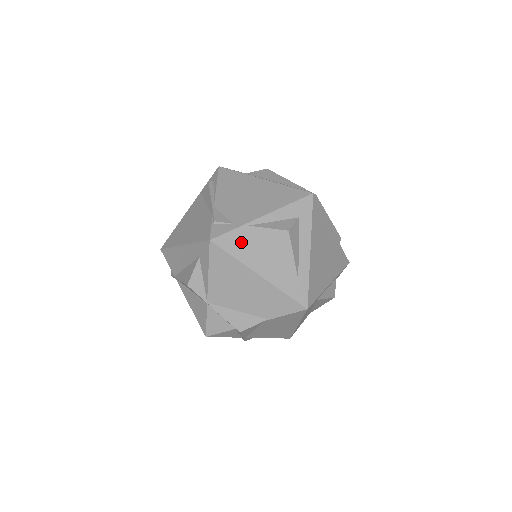
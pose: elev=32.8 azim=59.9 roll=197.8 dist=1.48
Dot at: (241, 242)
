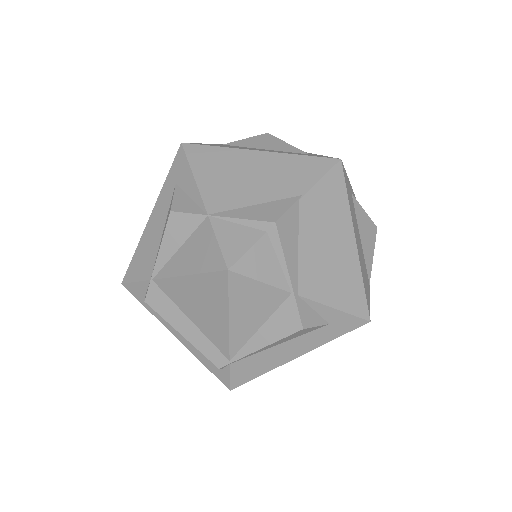
Dot at: occluded
